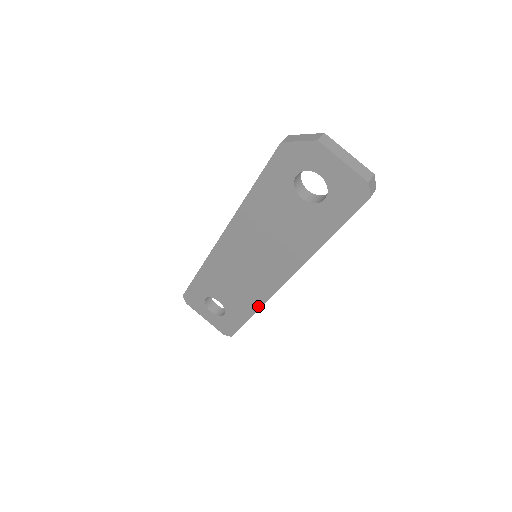
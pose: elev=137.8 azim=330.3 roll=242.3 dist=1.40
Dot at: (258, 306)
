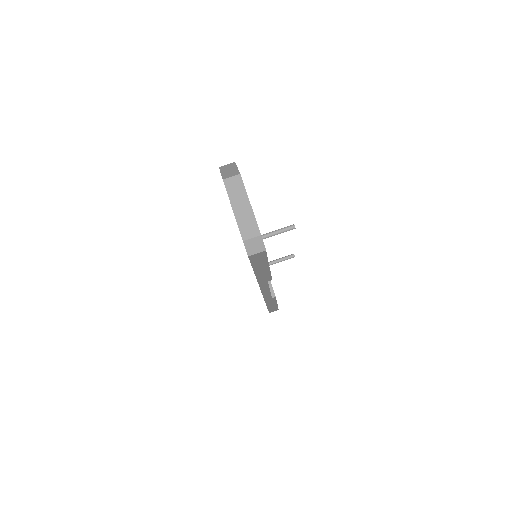
Dot at: occluded
